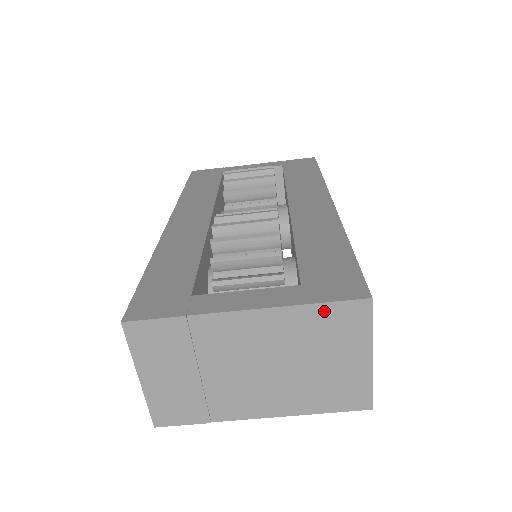
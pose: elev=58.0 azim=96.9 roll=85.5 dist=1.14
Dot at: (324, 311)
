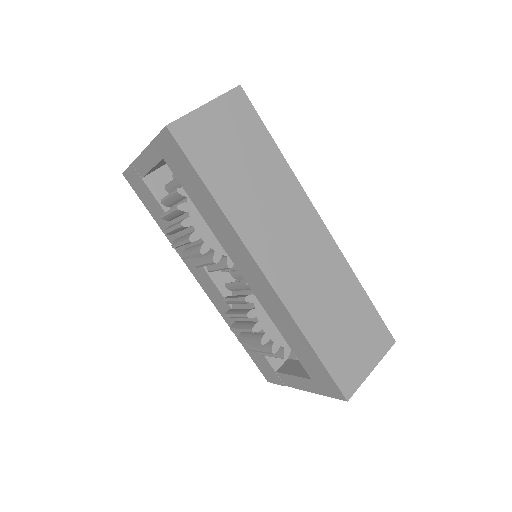
Dot at: occluded
